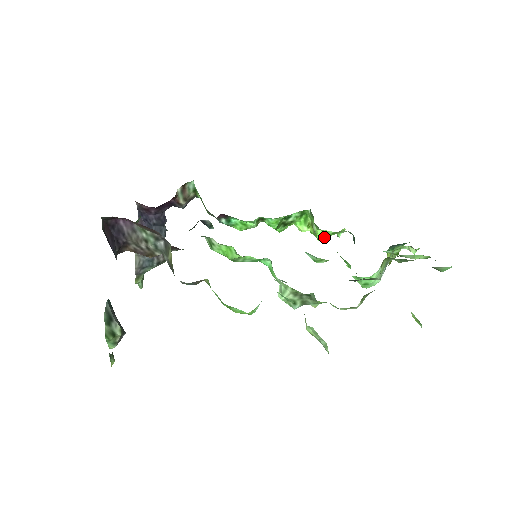
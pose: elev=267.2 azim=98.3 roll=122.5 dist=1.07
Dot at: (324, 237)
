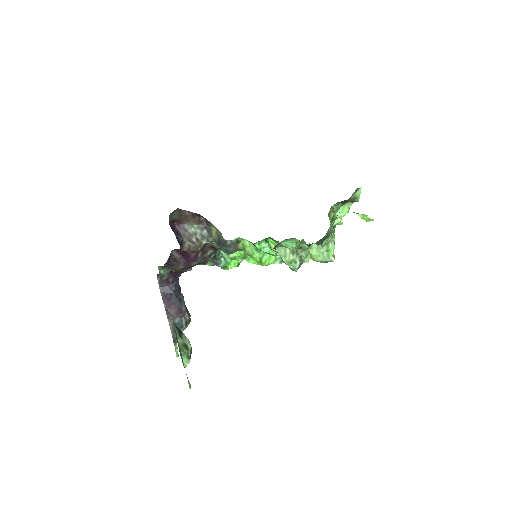
Dot at: occluded
